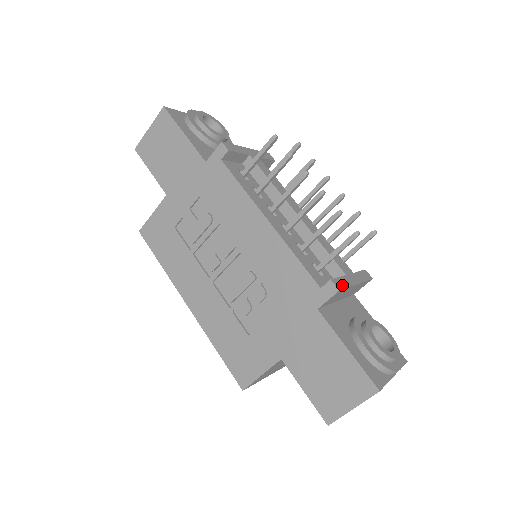
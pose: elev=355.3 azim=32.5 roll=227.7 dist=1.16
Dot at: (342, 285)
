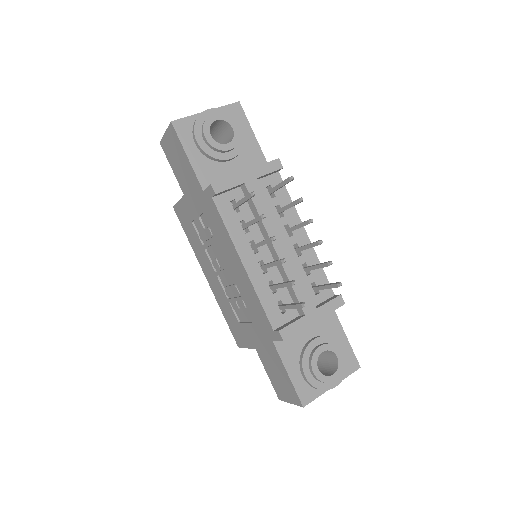
Dot at: (291, 332)
